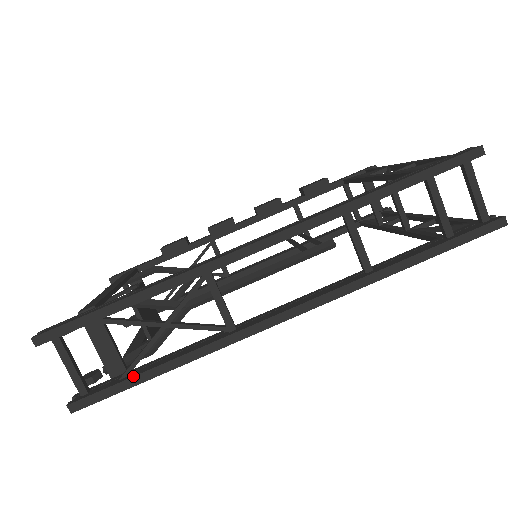
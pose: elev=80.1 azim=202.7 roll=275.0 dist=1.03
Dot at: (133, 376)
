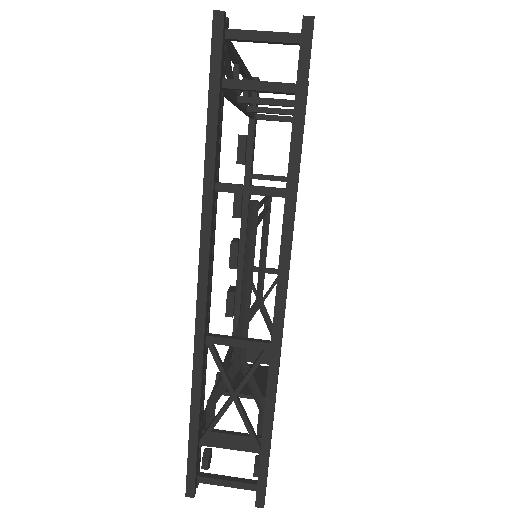
Dot at: (260, 448)
